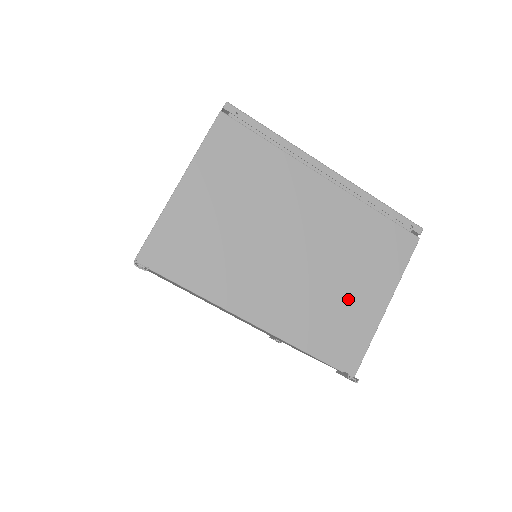
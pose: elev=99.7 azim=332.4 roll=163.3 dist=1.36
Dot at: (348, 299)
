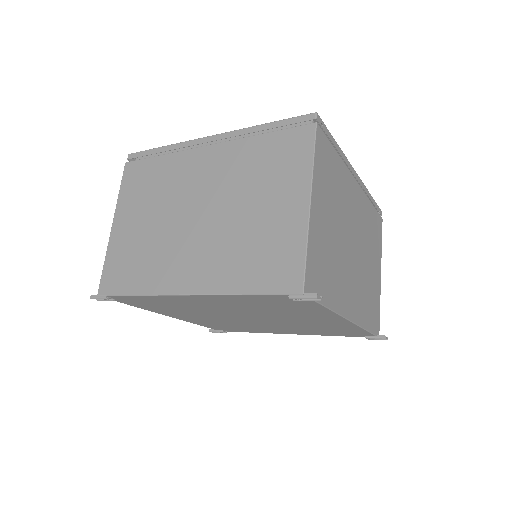
Dot at: (372, 278)
